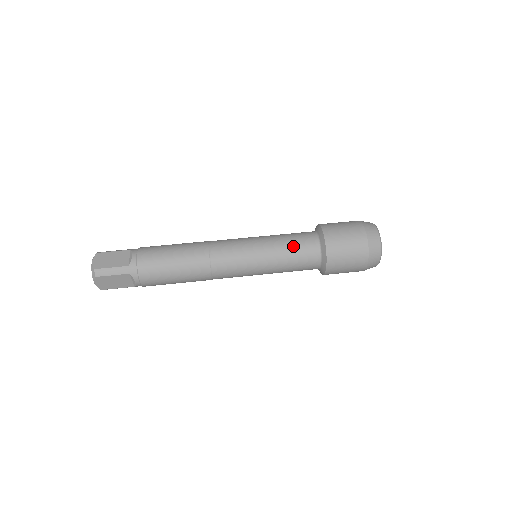
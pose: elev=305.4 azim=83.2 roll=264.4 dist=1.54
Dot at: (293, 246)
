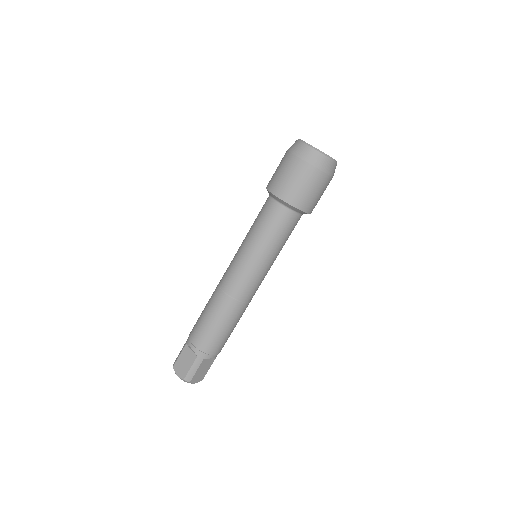
Dot at: occluded
